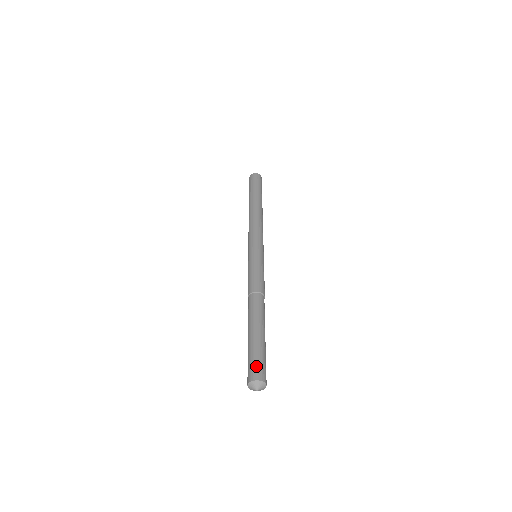
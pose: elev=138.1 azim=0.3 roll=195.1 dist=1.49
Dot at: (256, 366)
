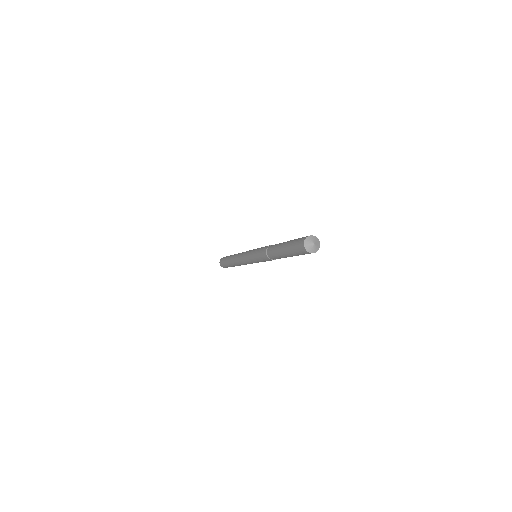
Dot at: (301, 238)
